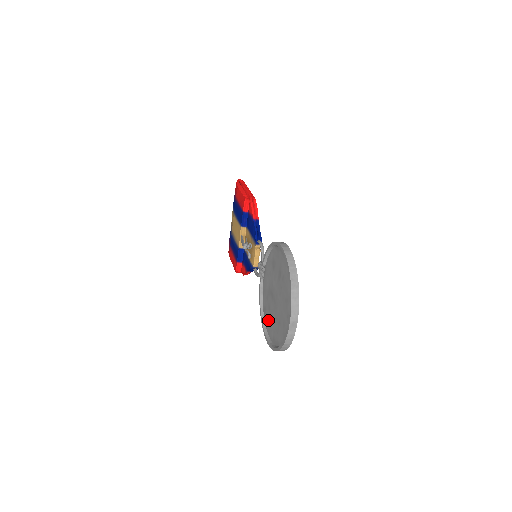
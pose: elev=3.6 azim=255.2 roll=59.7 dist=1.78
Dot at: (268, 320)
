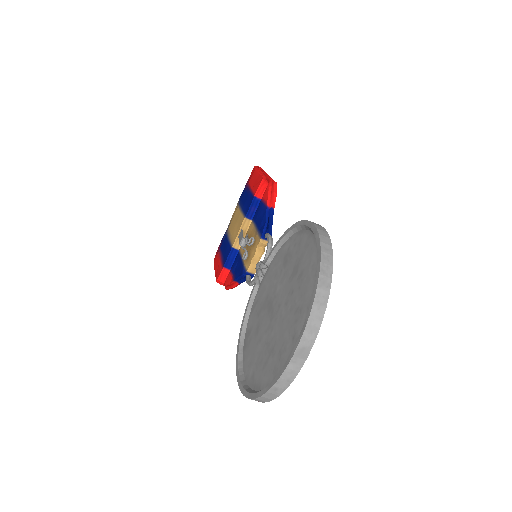
Dot at: (250, 348)
